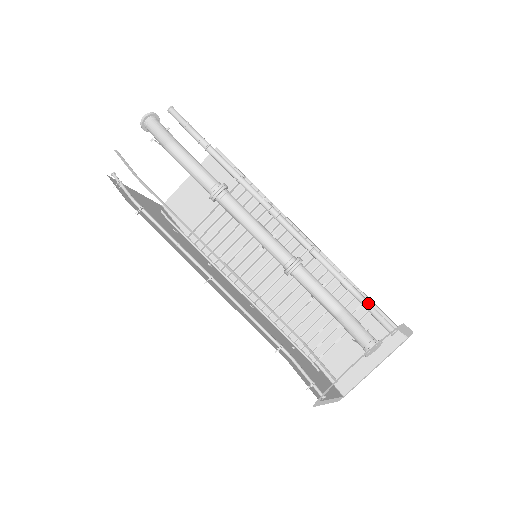
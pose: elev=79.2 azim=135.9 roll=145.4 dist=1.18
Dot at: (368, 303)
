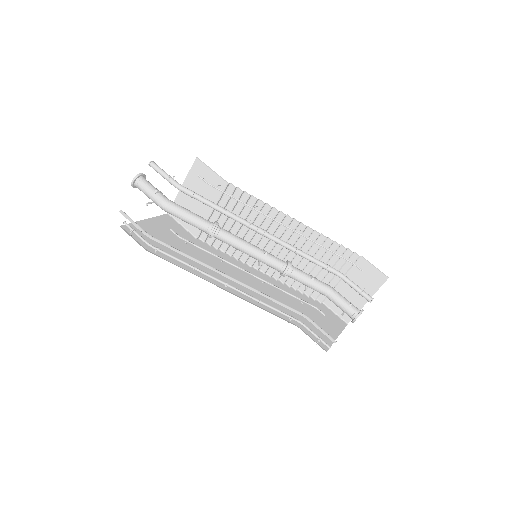
Dot at: (349, 281)
